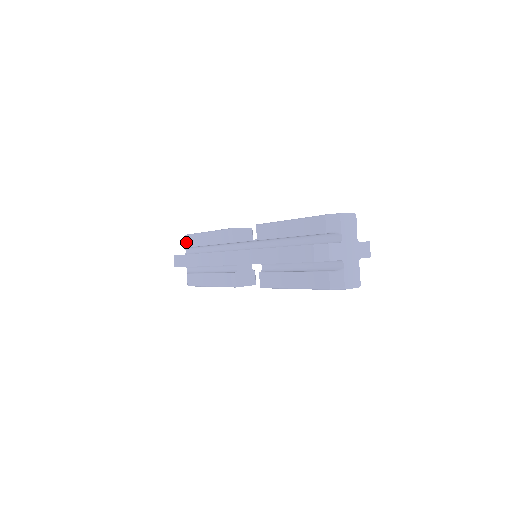
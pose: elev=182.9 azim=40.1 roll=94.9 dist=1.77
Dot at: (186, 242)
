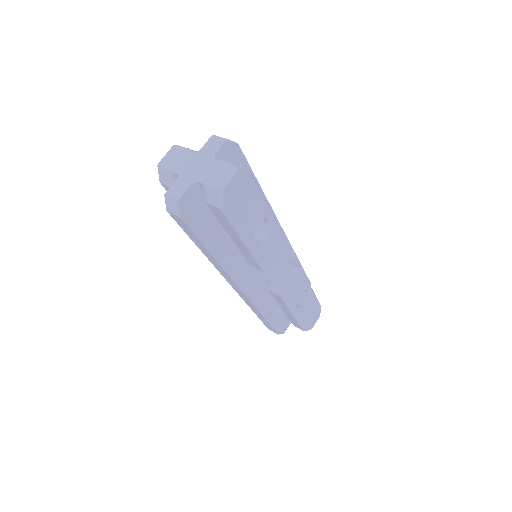
Dot at: occluded
